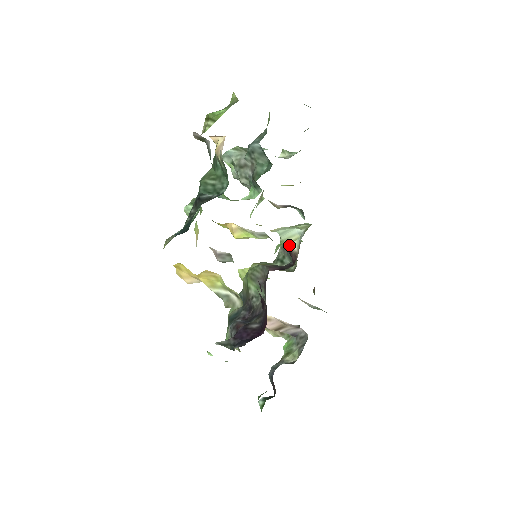
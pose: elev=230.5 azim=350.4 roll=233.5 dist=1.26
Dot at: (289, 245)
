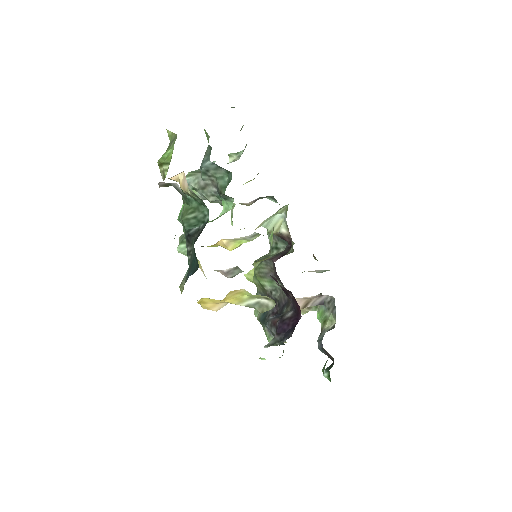
Dot at: (278, 232)
